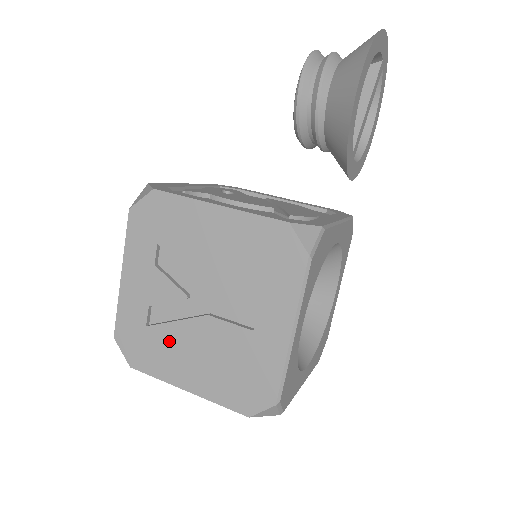
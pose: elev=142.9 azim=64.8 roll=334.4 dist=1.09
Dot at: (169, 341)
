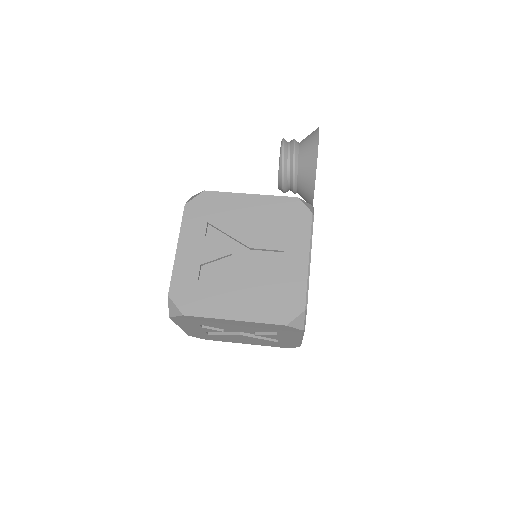
Dot at: (218, 286)
